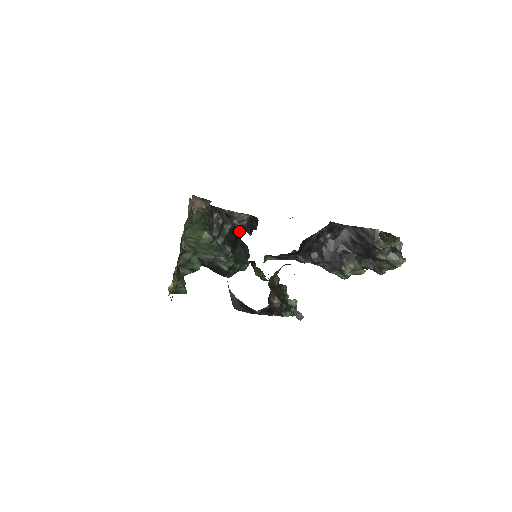
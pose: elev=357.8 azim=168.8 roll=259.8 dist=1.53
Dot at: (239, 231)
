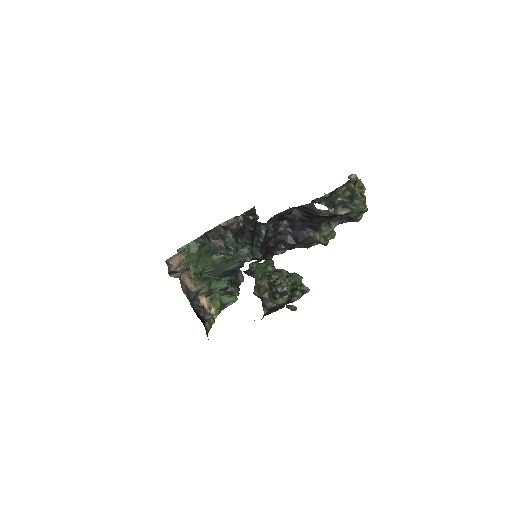
Dot at: occluded
